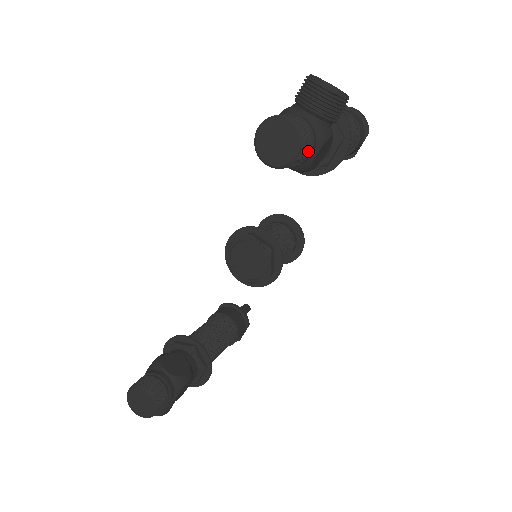
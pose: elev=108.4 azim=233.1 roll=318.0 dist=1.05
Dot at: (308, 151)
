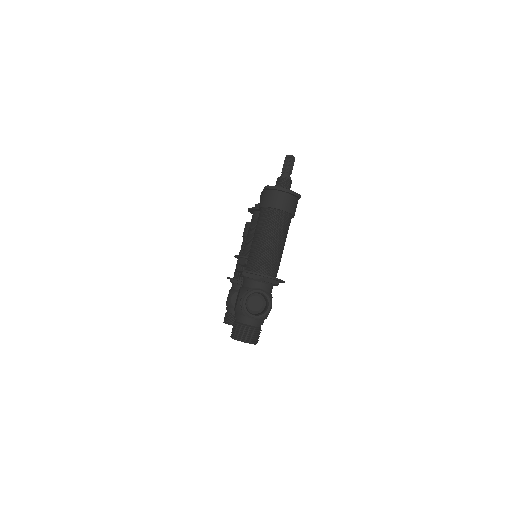
Dot at: occluded
